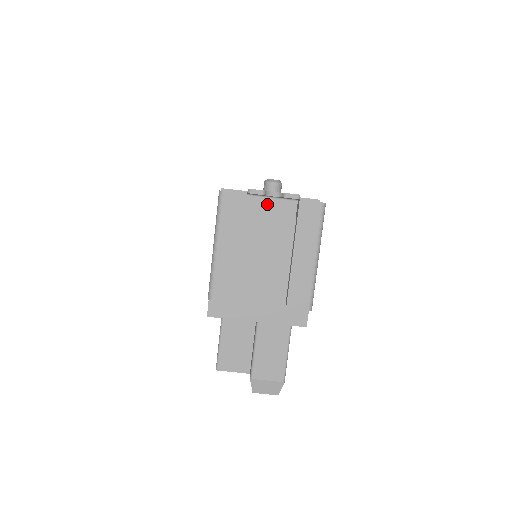
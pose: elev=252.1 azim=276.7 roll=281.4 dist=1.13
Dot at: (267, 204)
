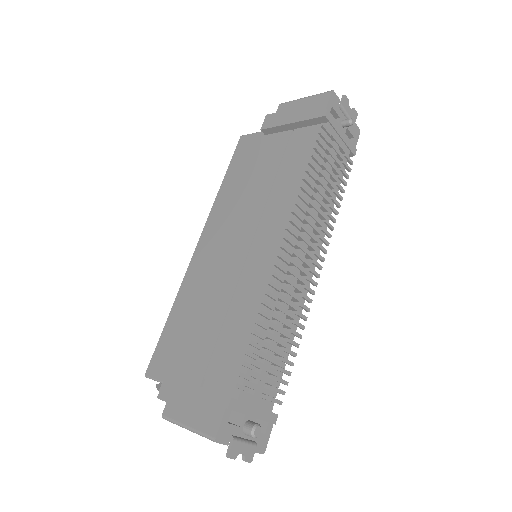
Dot at: occluded
